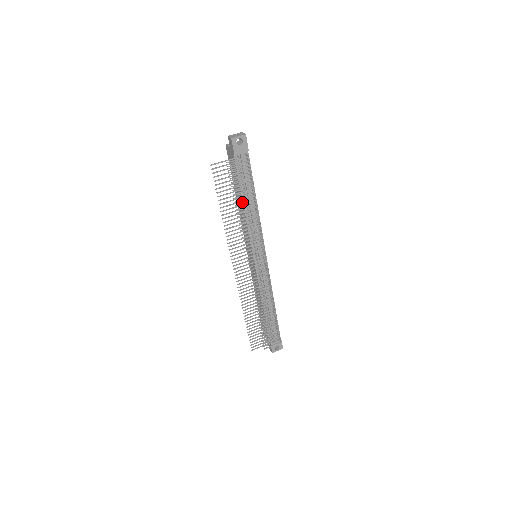
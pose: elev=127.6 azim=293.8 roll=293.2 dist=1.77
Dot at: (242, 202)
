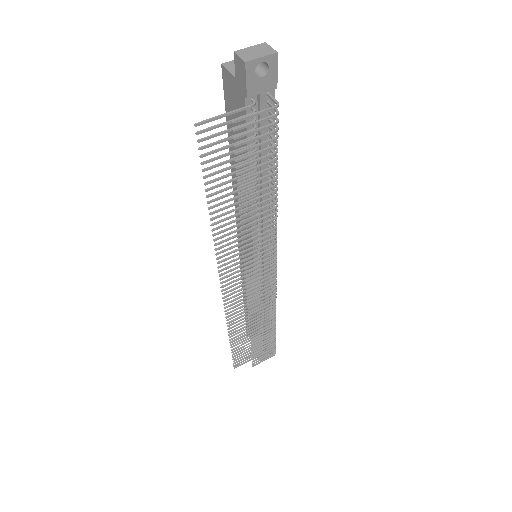
Dot at: occluded
